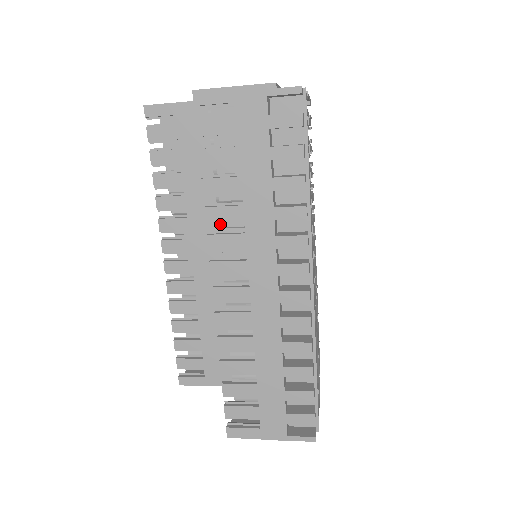
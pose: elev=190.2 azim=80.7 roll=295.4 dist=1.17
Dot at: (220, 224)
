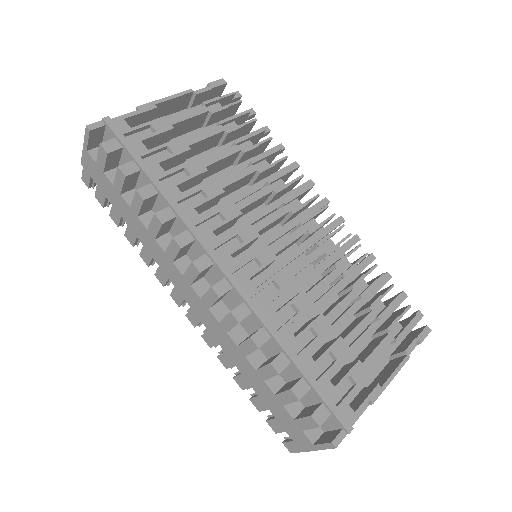
Dot at: occluded
